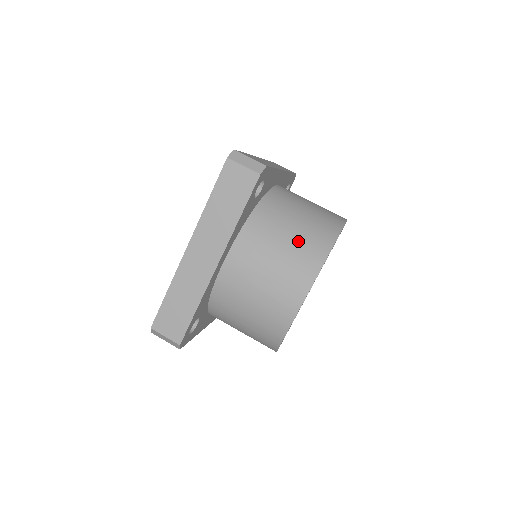
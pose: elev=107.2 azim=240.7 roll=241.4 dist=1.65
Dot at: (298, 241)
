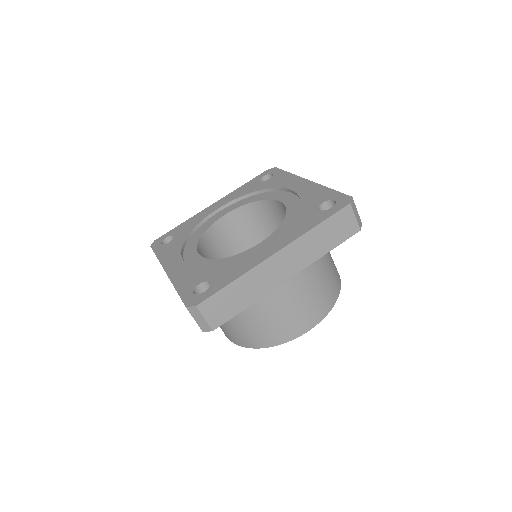
Dot at: (328, 280)
